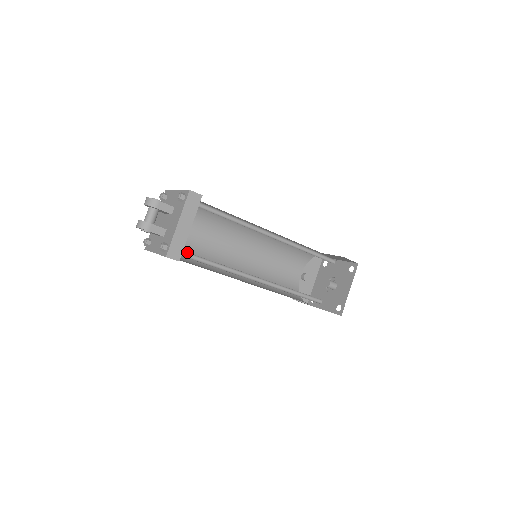
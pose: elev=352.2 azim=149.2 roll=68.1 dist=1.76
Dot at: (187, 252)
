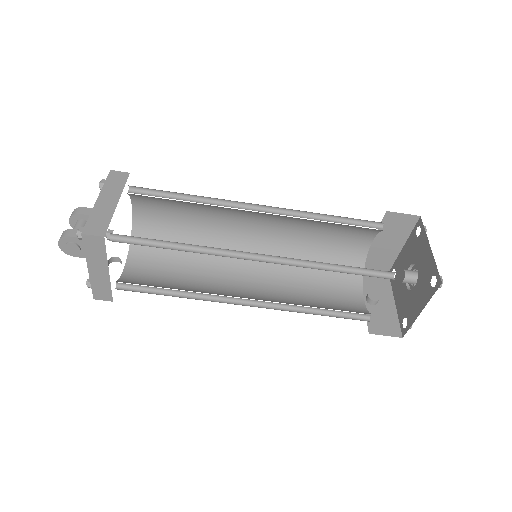
Dot at: (123, 237)
